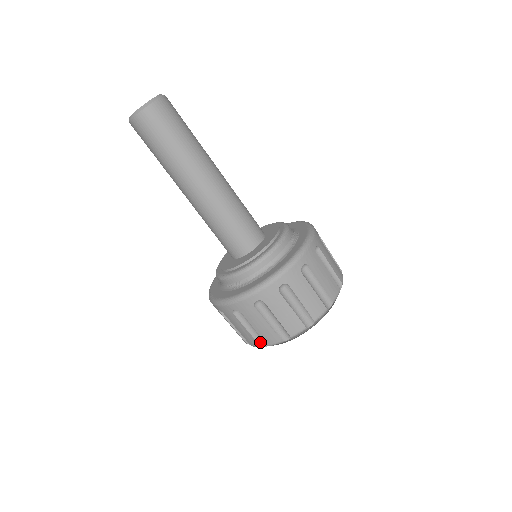
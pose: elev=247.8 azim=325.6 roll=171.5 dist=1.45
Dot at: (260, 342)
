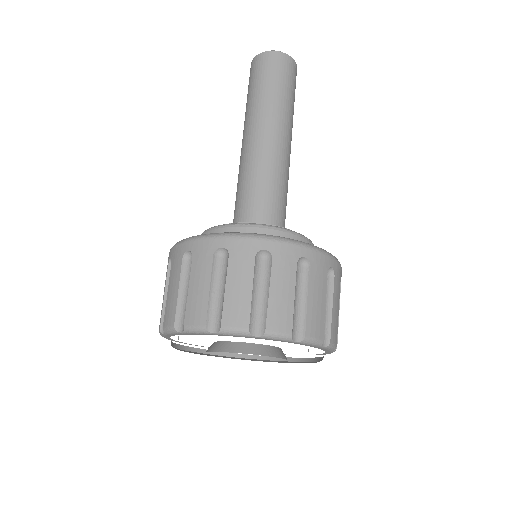
Dot at: (252, 323)
